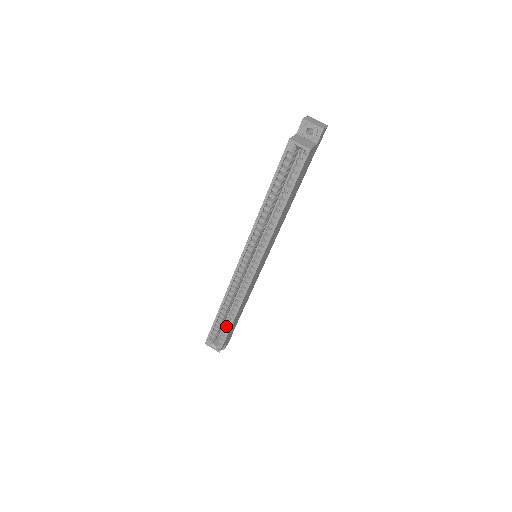
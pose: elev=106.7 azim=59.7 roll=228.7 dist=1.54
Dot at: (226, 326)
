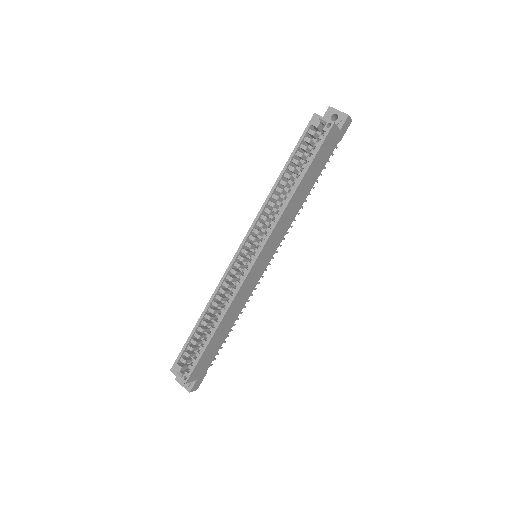
Dot at: (202, 345)
